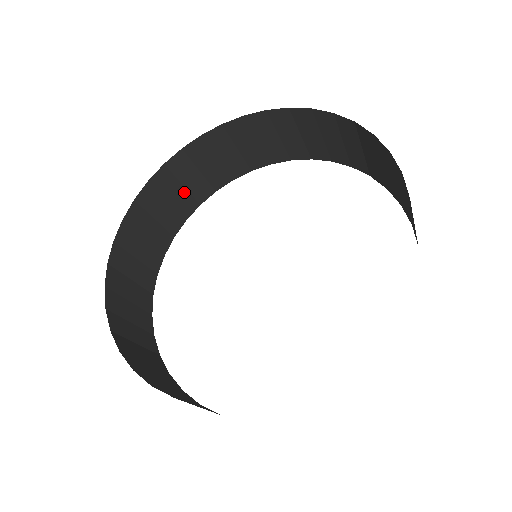
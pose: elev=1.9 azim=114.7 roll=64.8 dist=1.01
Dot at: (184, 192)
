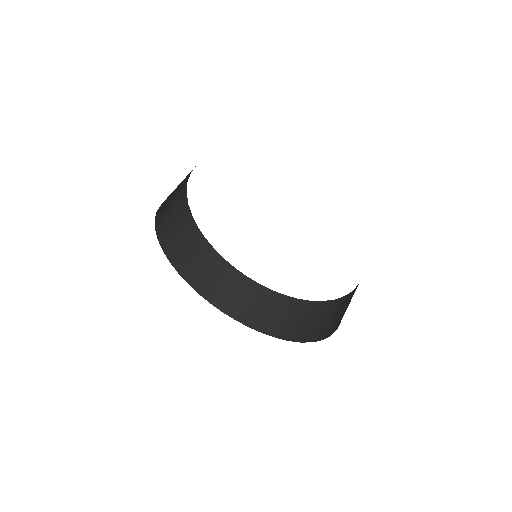
Dot at: (177, 189)
